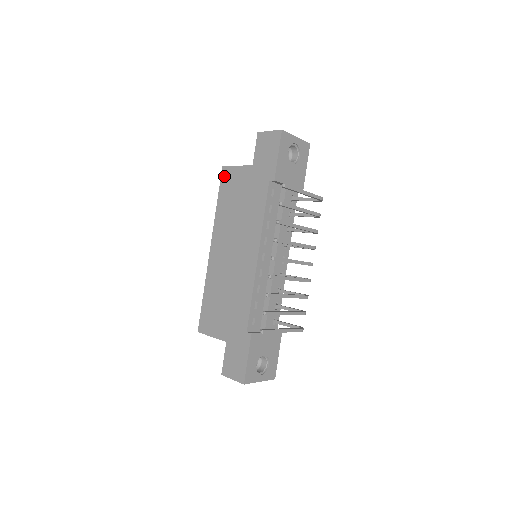
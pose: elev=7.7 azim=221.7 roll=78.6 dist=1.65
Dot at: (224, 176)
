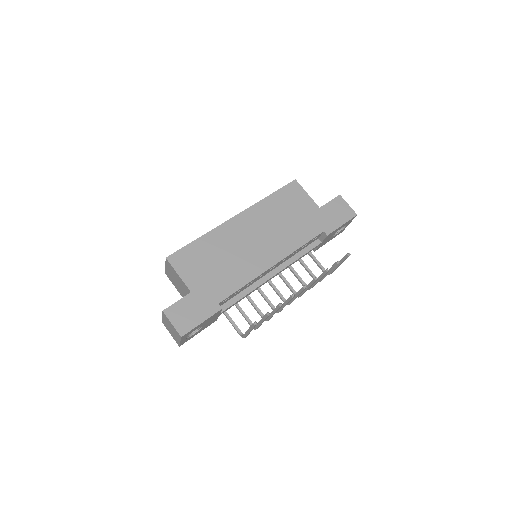
Dot at: (292, 186)
